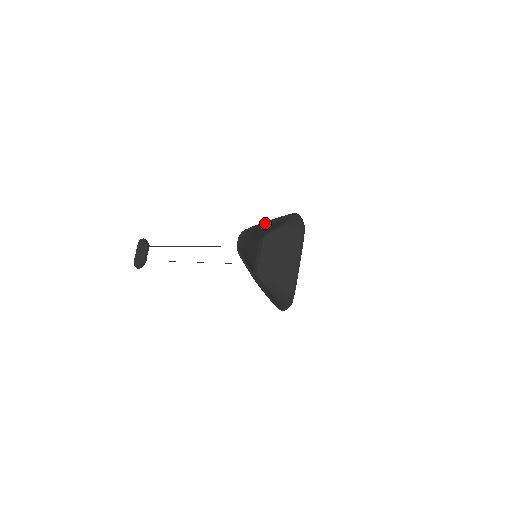
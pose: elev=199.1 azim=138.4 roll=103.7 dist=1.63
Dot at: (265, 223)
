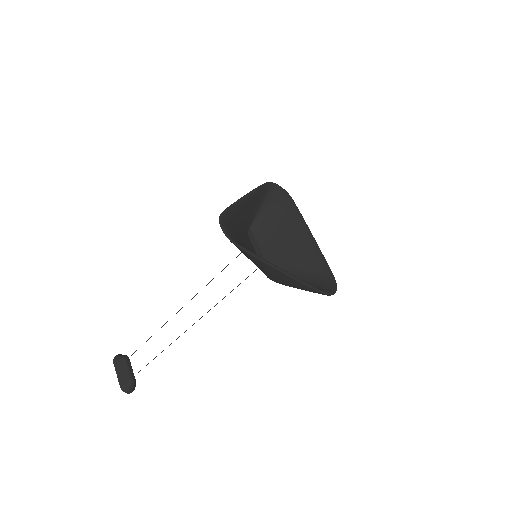
Dot at: (241, 199)
